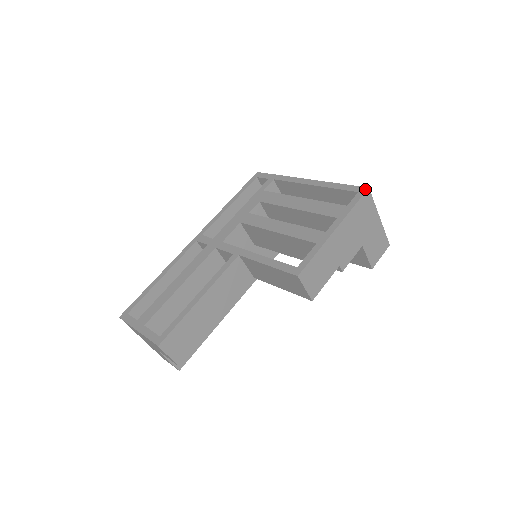
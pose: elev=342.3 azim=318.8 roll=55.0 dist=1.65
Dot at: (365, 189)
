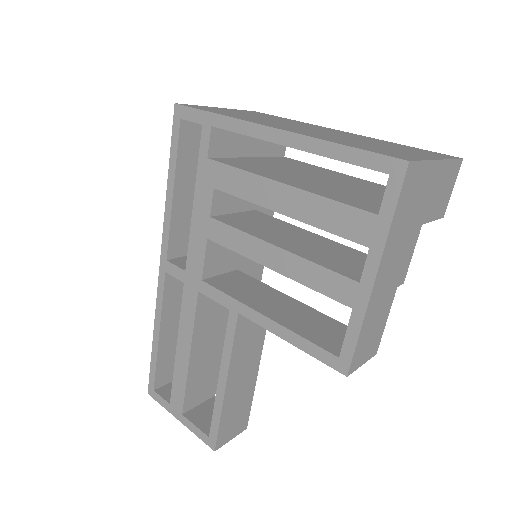
Dot at: (402, 167)
